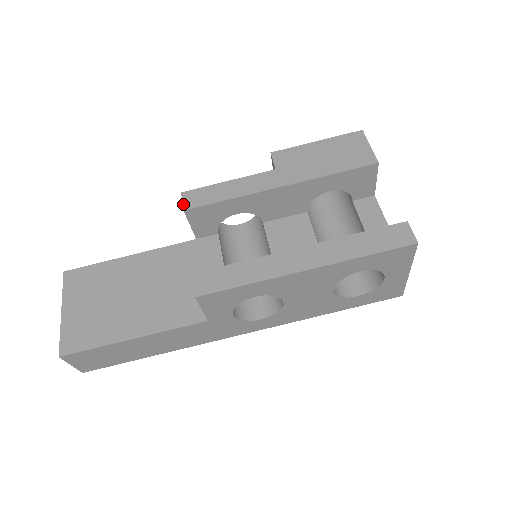
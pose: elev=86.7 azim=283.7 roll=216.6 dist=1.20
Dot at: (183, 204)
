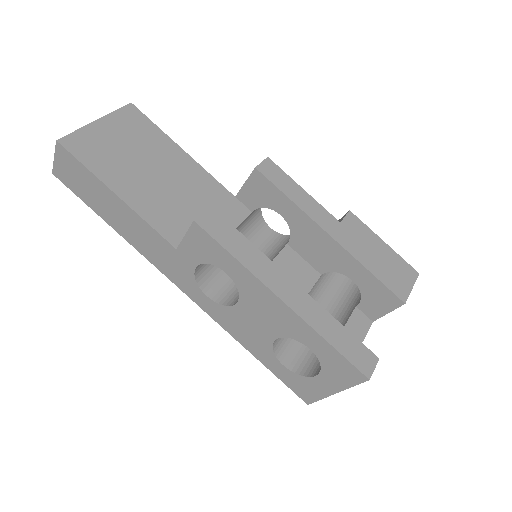
Dot at: (260, 164)
